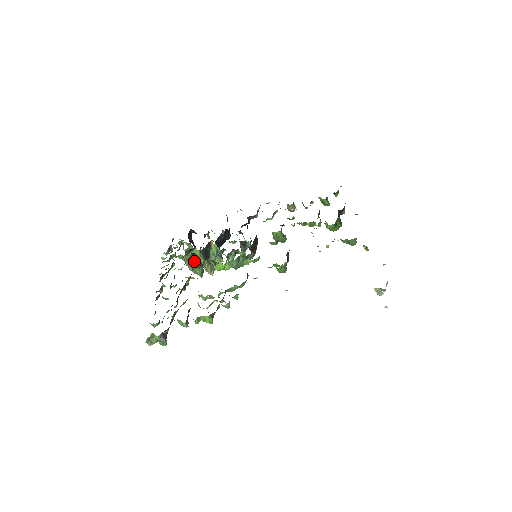
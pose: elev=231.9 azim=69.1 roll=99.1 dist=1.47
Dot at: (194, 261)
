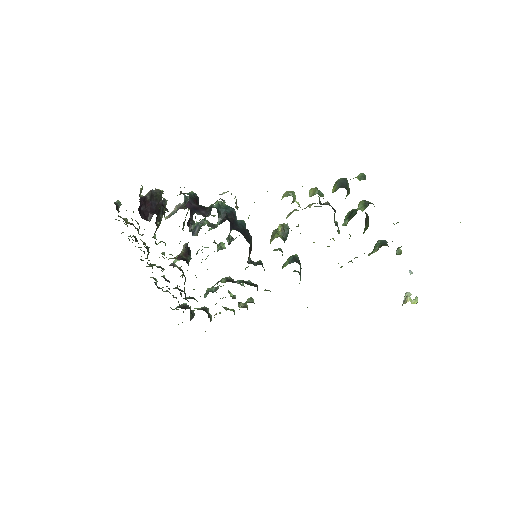
Dot at: (160, 215)
